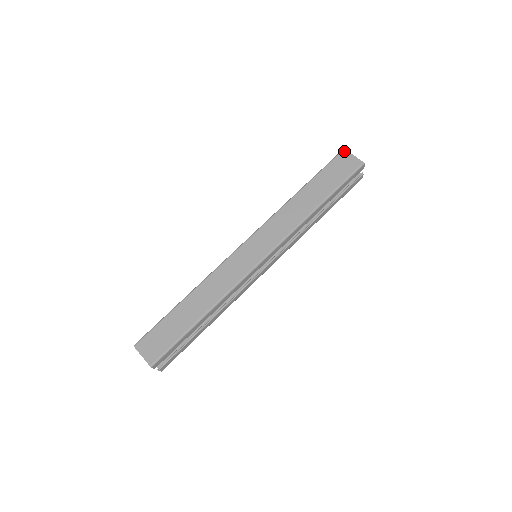
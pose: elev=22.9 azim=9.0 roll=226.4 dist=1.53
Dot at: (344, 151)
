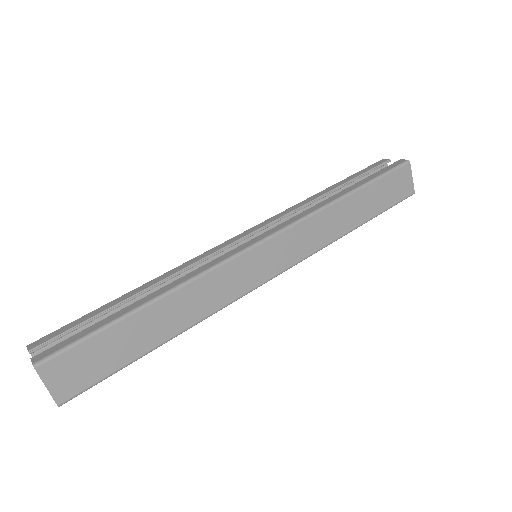
Dot at: (409, 165)
